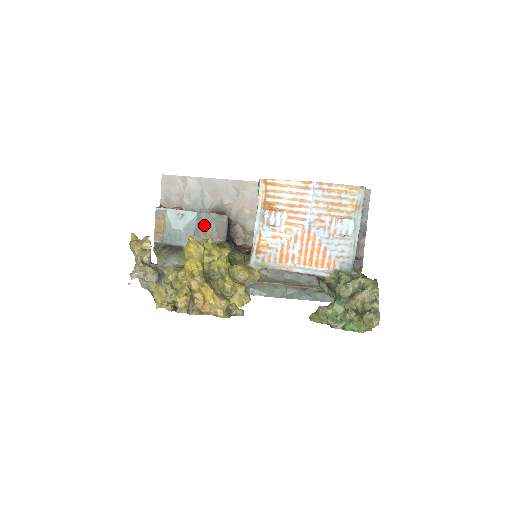
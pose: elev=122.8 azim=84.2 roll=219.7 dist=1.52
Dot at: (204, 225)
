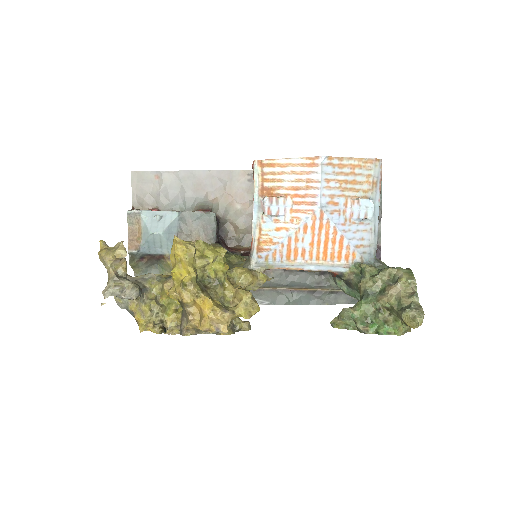
Dot at: (188, 226)
